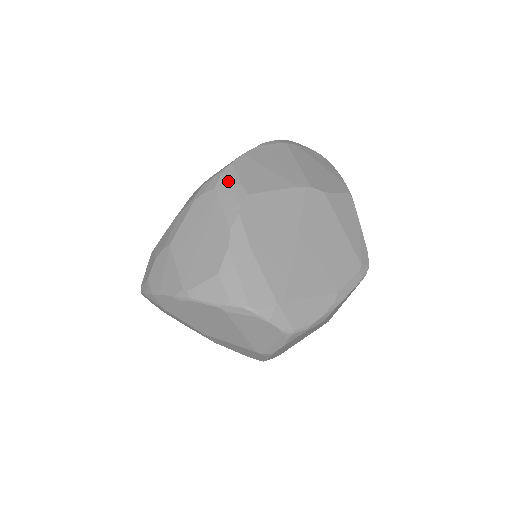
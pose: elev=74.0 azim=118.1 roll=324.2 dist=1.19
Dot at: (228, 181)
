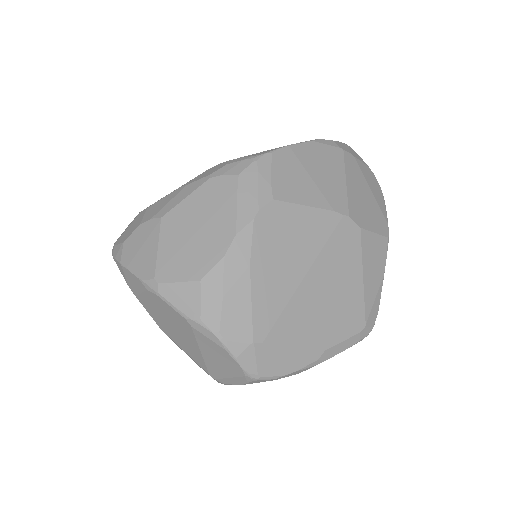
Dot at: (258, 173)
